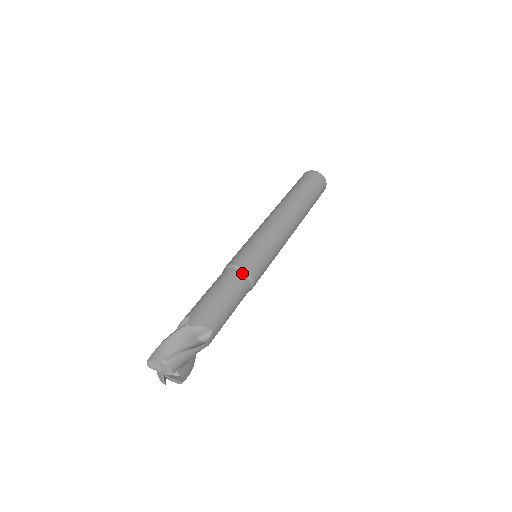
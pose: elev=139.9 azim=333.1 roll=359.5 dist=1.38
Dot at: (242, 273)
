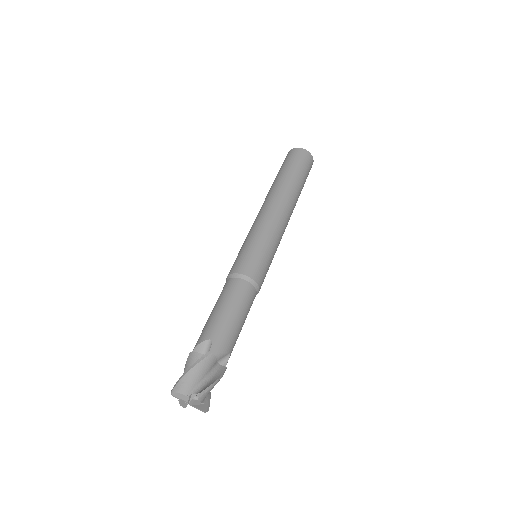
Dot at: (252, 285)
